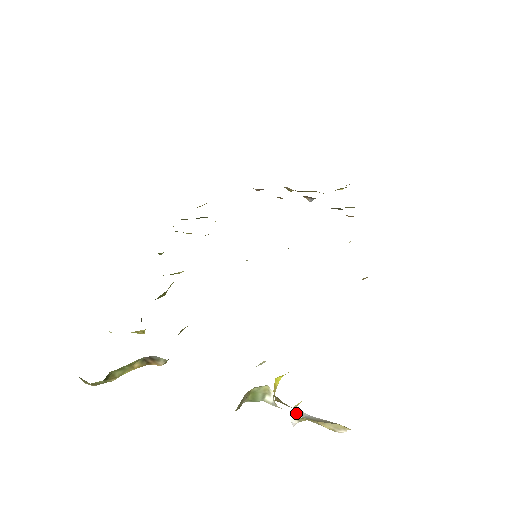
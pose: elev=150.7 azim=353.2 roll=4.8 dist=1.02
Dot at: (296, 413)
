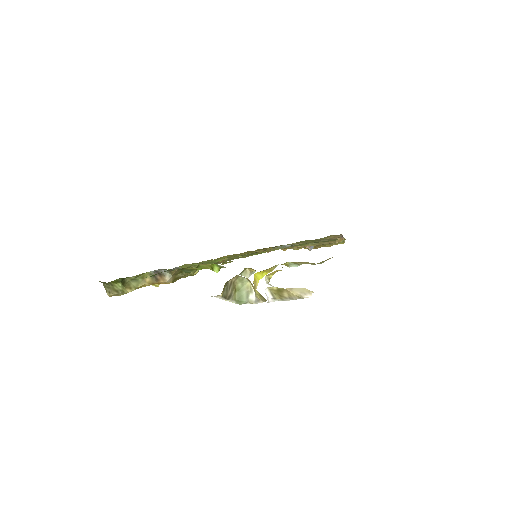
Dot at: (268, 284)
